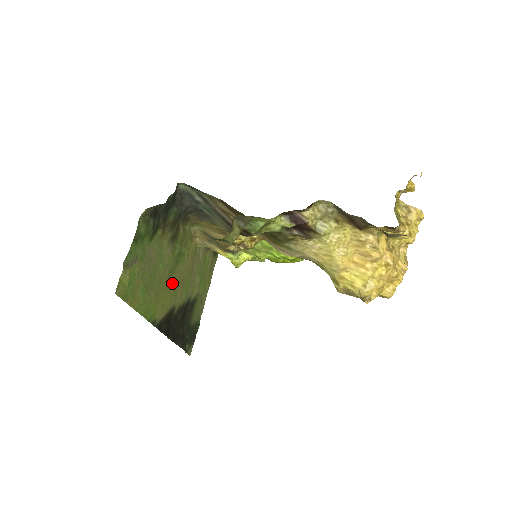
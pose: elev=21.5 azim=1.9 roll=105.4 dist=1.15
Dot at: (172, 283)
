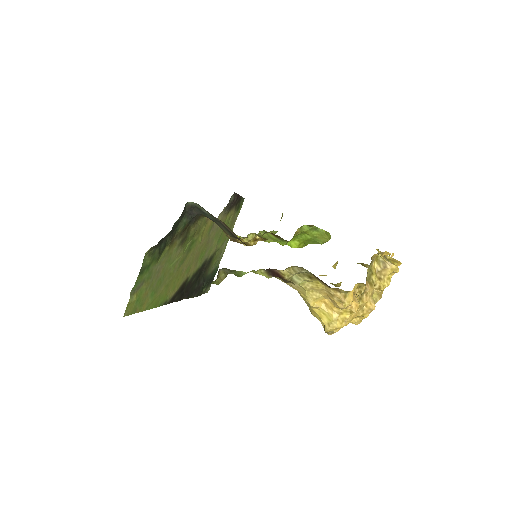
Dot at: (184, 266)
